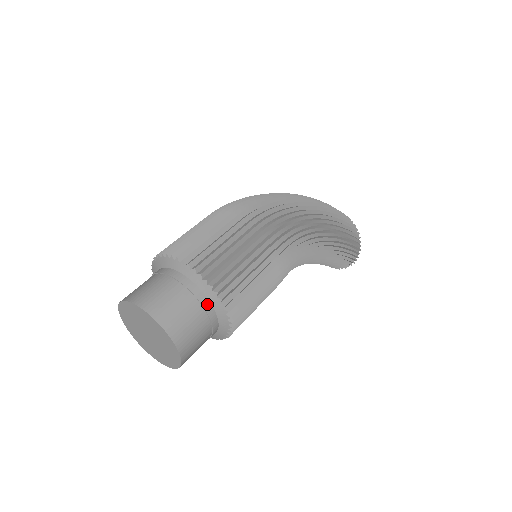
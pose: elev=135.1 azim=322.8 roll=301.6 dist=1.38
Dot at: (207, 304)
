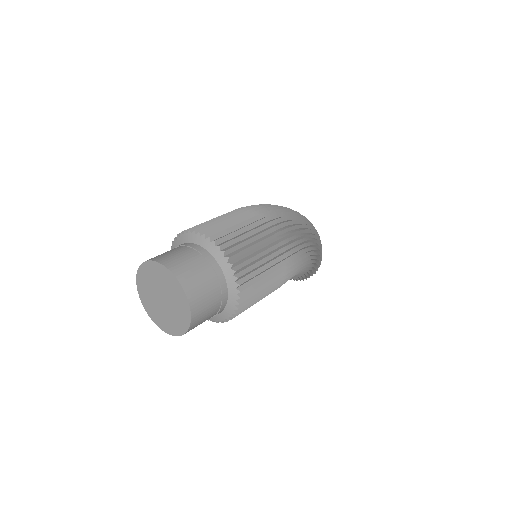
Dot at: (224, 305)
